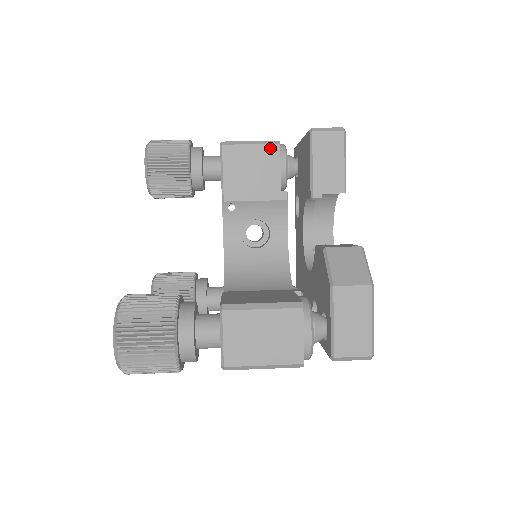
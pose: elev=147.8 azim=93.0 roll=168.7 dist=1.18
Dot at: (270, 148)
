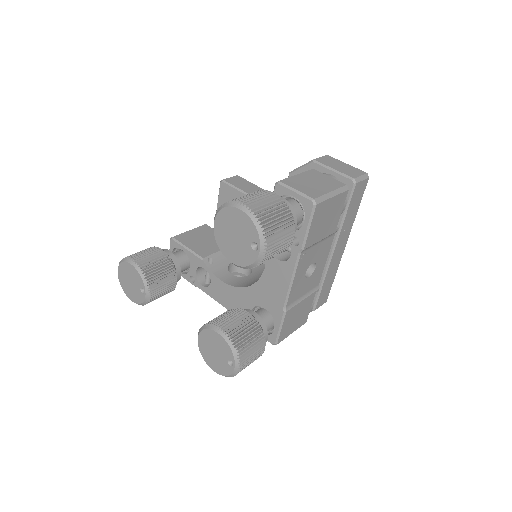
Dot at: (202, 227)
